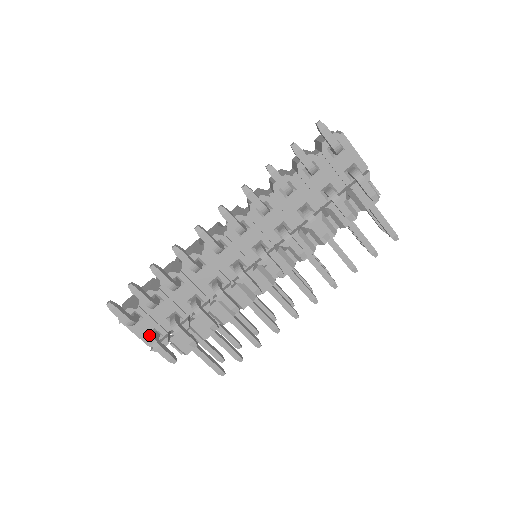
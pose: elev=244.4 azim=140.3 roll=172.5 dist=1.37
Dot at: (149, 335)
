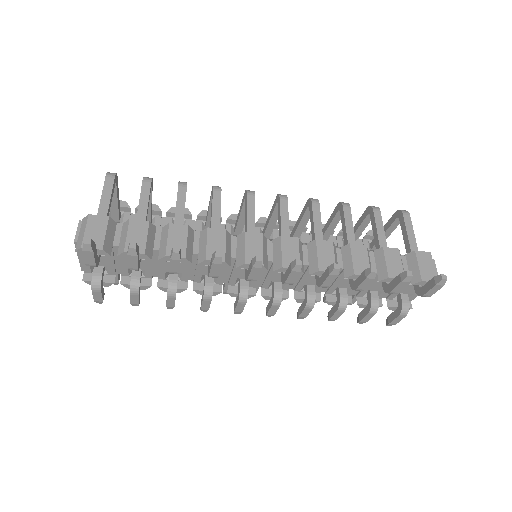
Dot at: occluded
